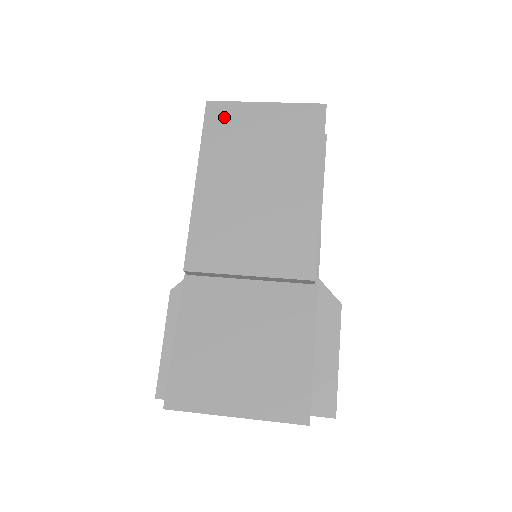
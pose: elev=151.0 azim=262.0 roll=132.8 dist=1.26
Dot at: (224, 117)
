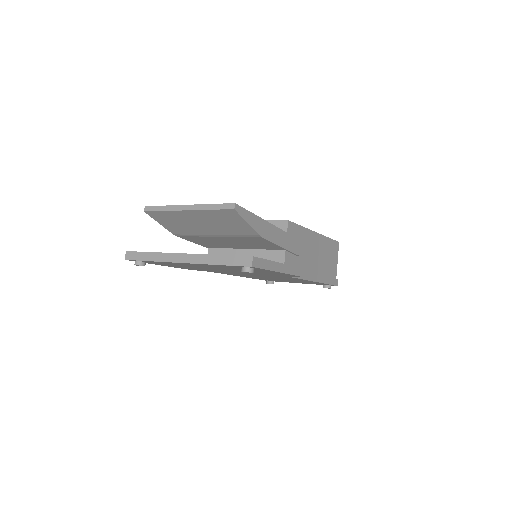
Dot at: occluded
